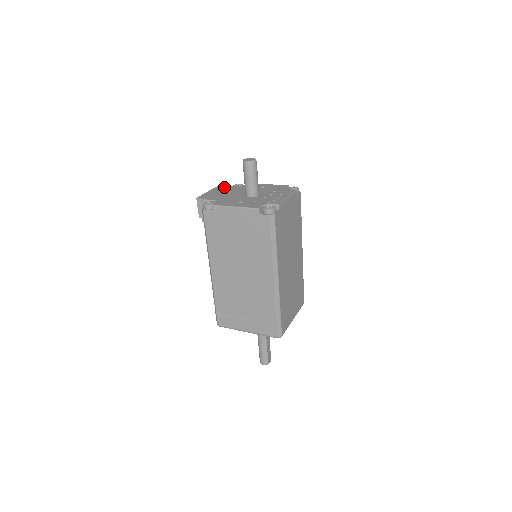
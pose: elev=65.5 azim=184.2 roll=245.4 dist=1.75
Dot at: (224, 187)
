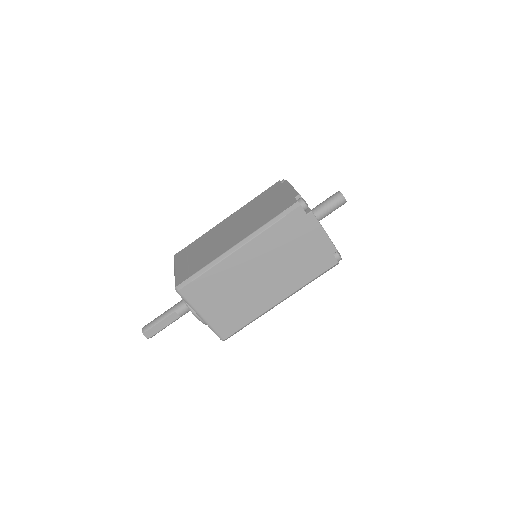
Dot at: occluded
